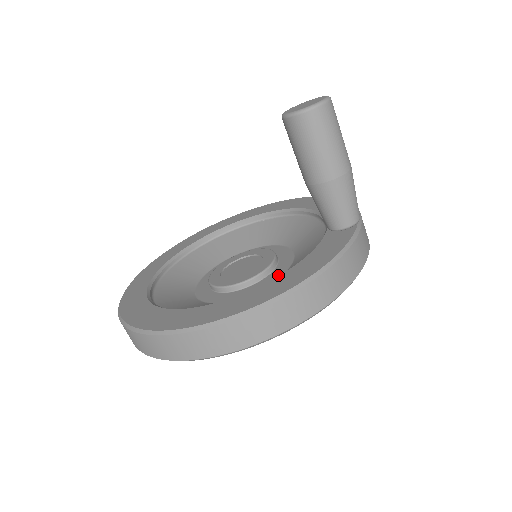
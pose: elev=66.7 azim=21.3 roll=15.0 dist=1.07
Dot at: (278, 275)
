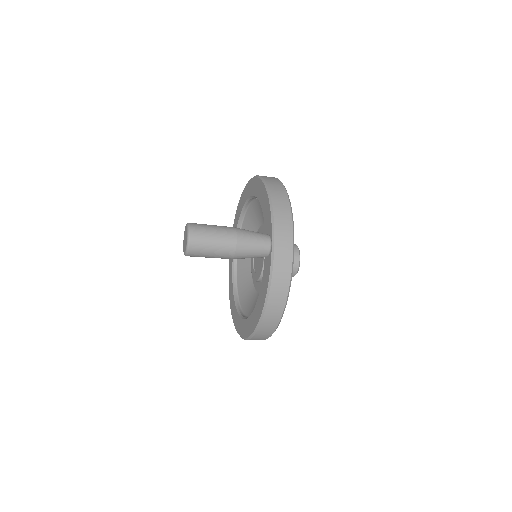
Dot at: occluded
